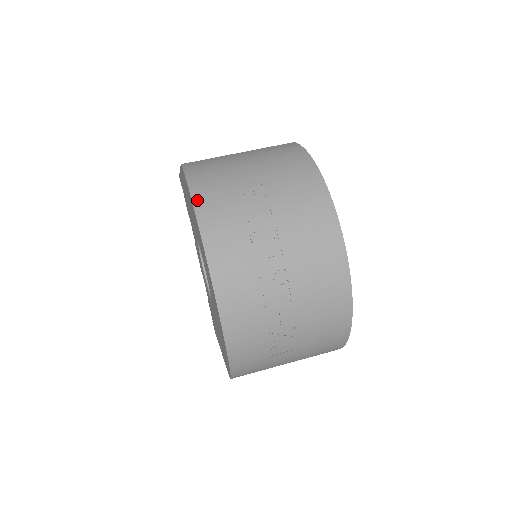
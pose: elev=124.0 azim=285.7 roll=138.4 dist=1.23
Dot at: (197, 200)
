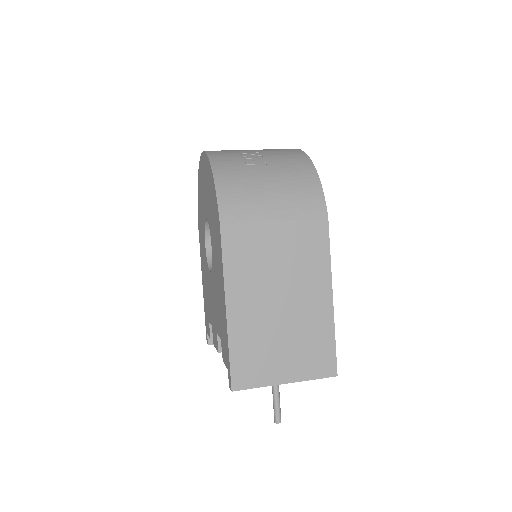
Dot at: occluded
